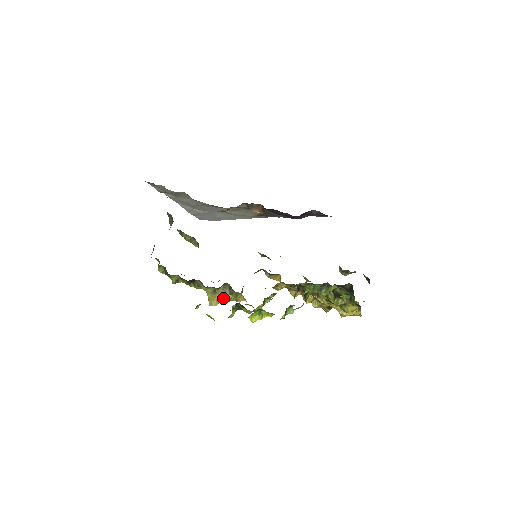
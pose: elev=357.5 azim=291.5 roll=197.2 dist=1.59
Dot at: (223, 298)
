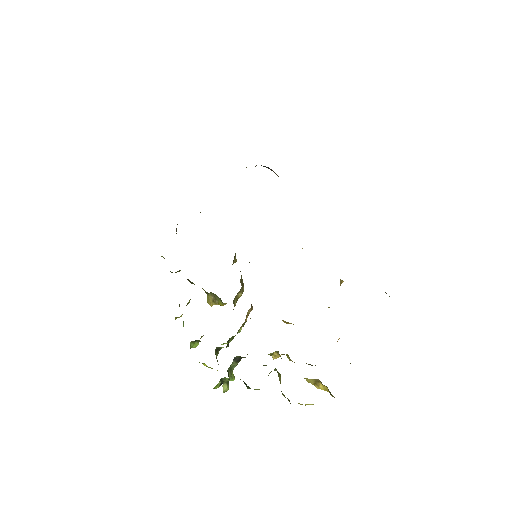
Dot at: (216, 301)
